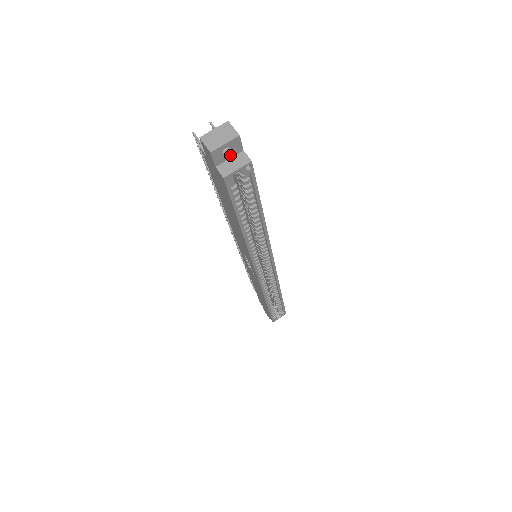
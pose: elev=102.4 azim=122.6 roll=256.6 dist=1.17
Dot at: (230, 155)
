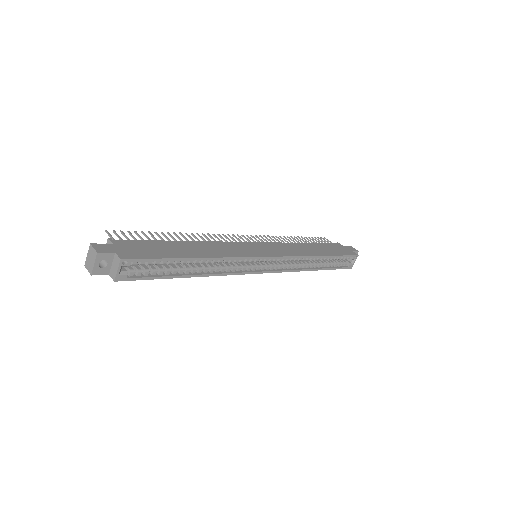
Dot at: (109, 262)
